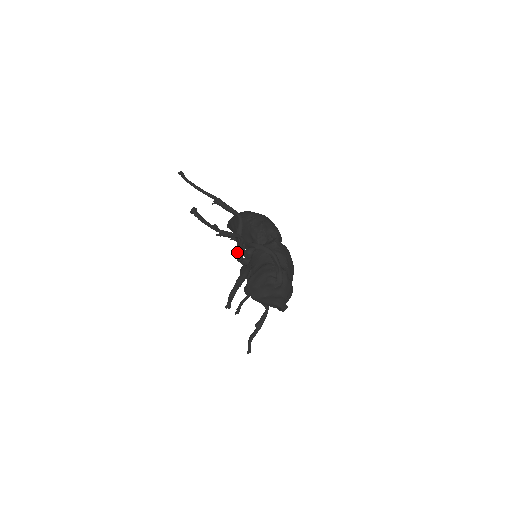
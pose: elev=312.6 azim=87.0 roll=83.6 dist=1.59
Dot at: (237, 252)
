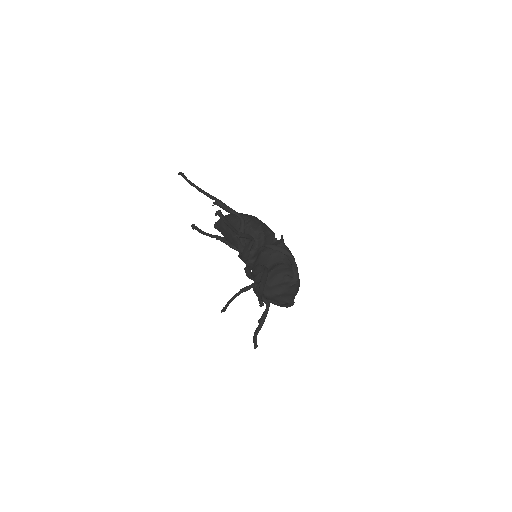
Dot at: (245, 252)
